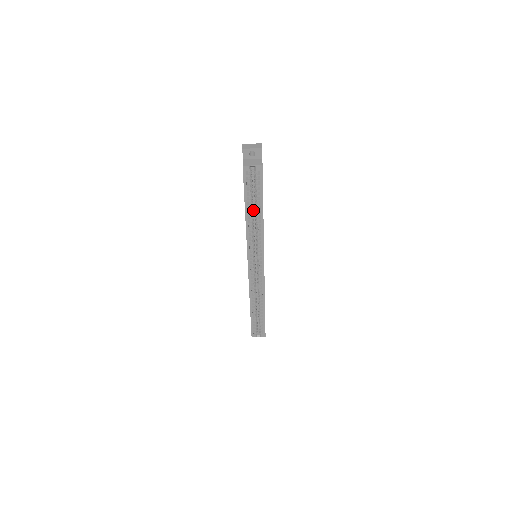
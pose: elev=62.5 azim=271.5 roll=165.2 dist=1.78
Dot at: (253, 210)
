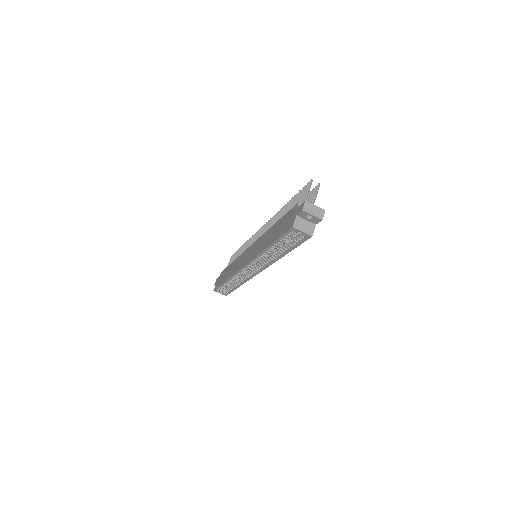
Dot at: occluded
